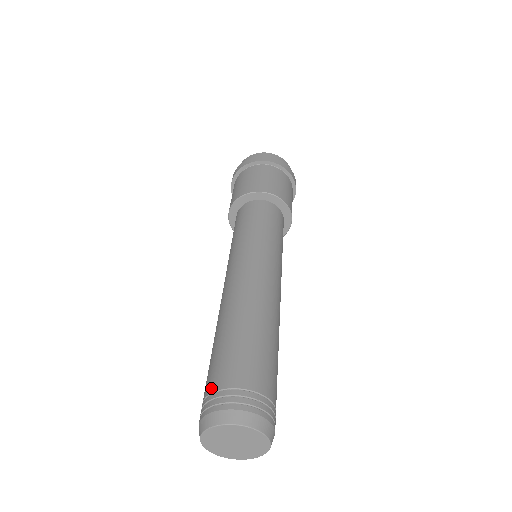
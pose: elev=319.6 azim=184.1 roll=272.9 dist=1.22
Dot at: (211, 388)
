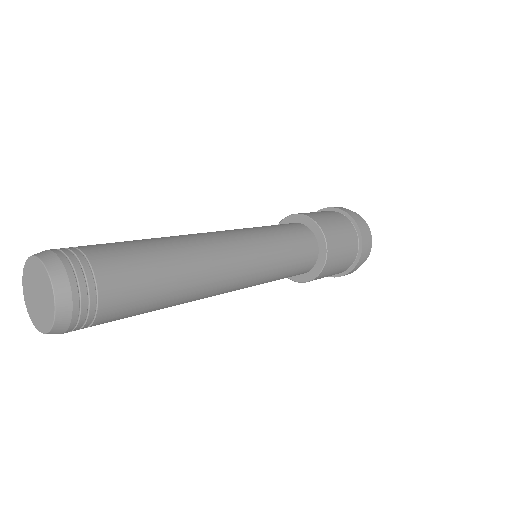
Dot at: occluded
